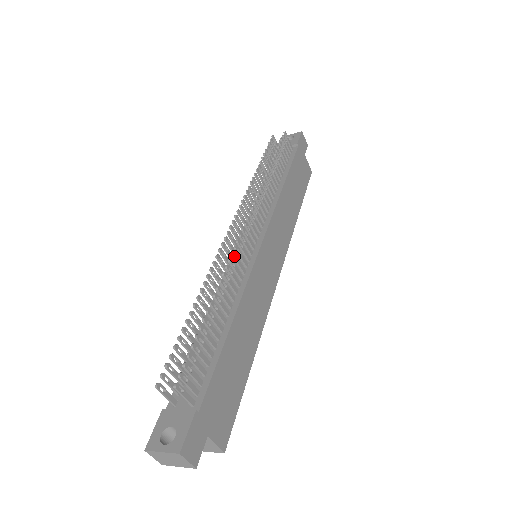
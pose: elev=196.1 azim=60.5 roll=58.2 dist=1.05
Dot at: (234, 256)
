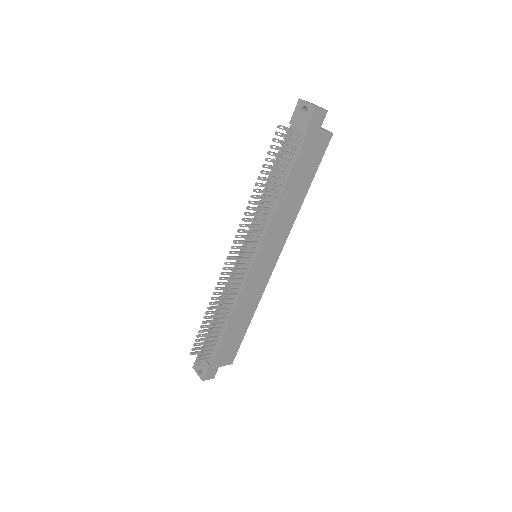
Dot at: (227, 286)
